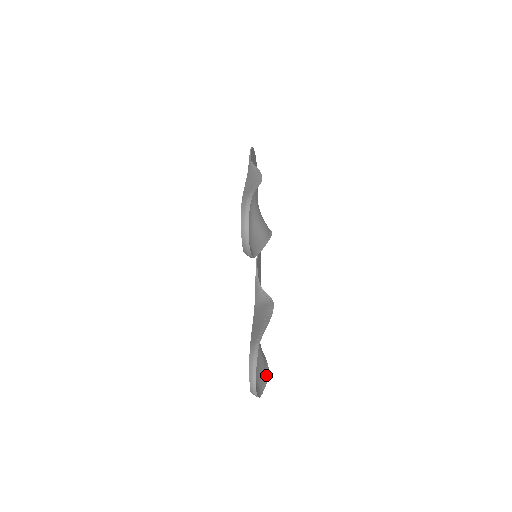
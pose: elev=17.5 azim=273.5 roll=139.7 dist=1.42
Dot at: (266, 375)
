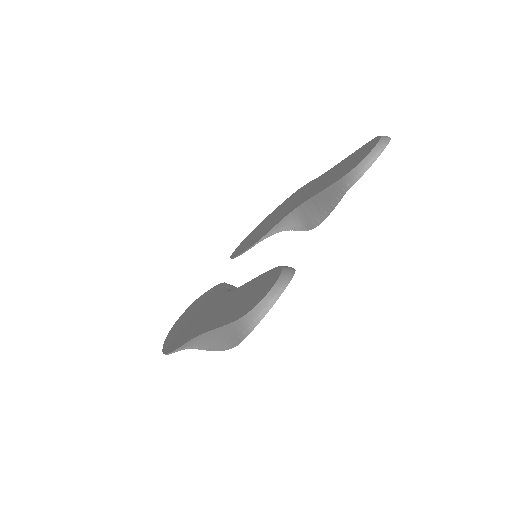
Dot at: (231, 344)
